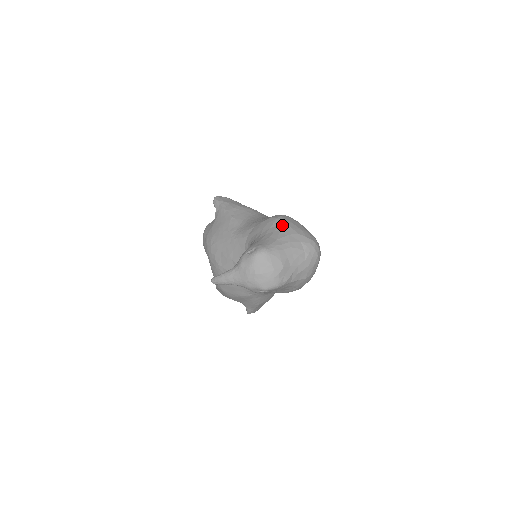
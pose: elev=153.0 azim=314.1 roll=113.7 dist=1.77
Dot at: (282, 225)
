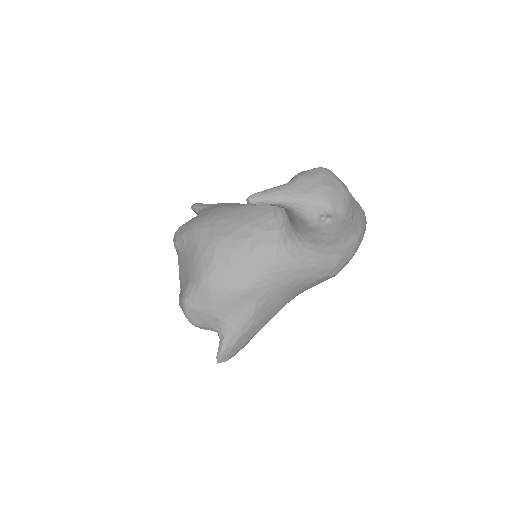
Dot at: occluded
